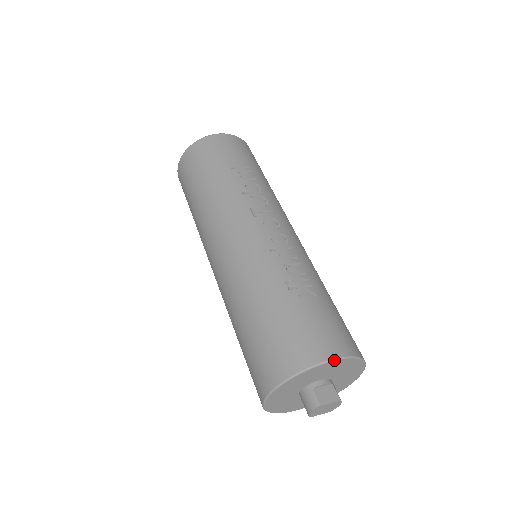
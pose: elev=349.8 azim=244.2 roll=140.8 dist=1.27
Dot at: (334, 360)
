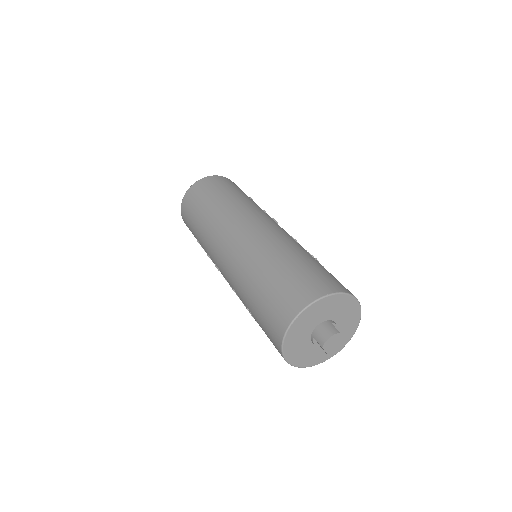
Dot at: (358, 301)
